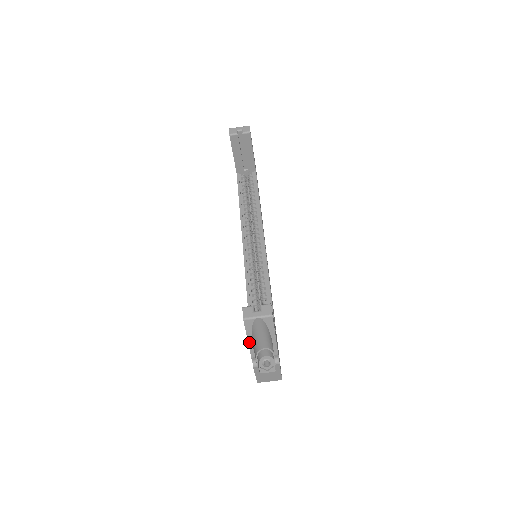
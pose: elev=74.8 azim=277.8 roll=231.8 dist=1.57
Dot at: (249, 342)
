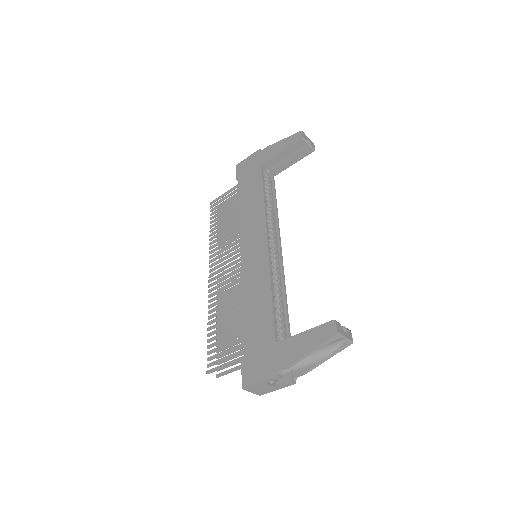
Dot at: (309, 353)
